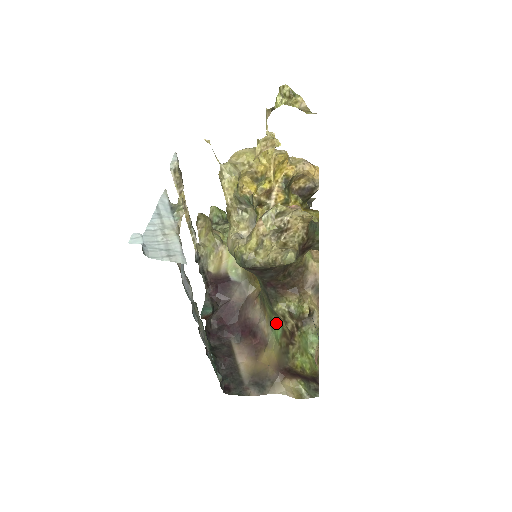
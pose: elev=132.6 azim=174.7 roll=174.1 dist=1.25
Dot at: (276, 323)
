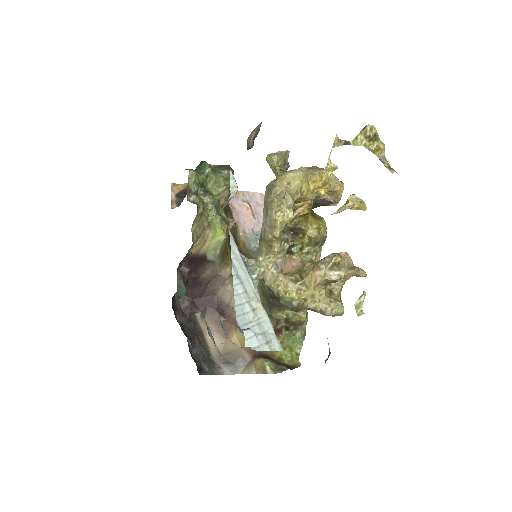
Dot at: occluded
